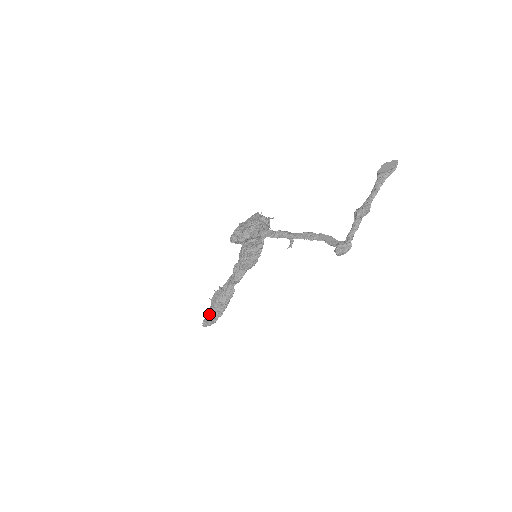
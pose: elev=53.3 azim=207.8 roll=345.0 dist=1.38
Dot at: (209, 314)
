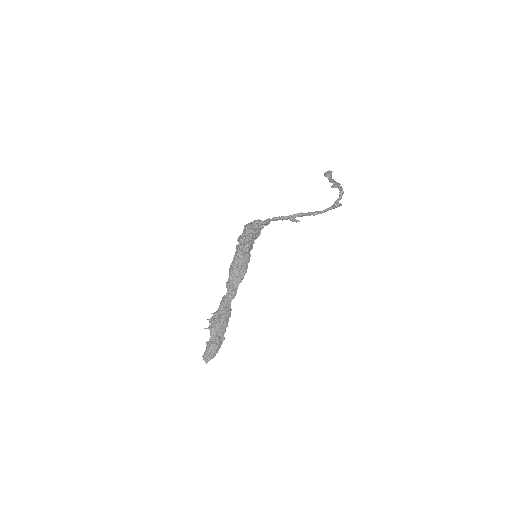
Dot at: (213, 340)
